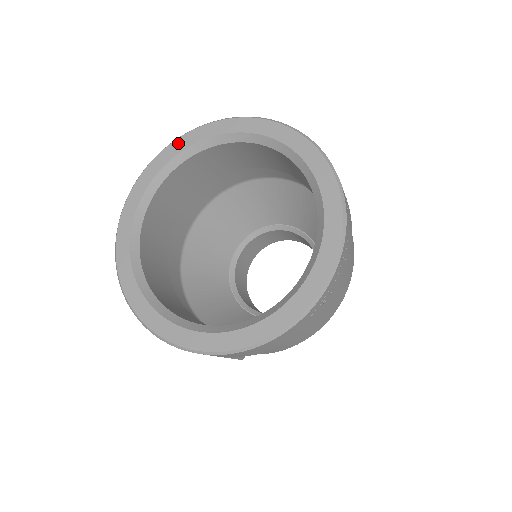
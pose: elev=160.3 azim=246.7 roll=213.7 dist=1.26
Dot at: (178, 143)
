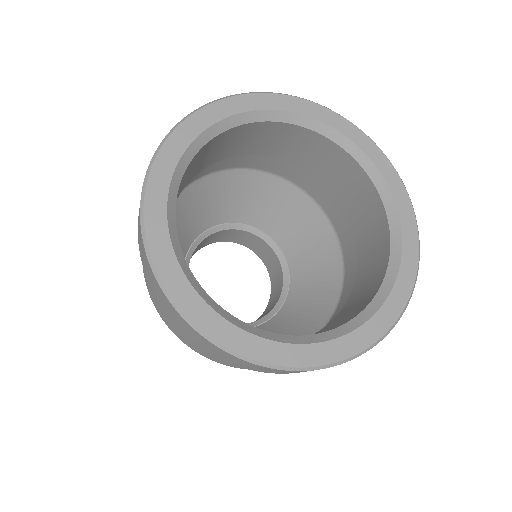
Dot at: (166, 153)
